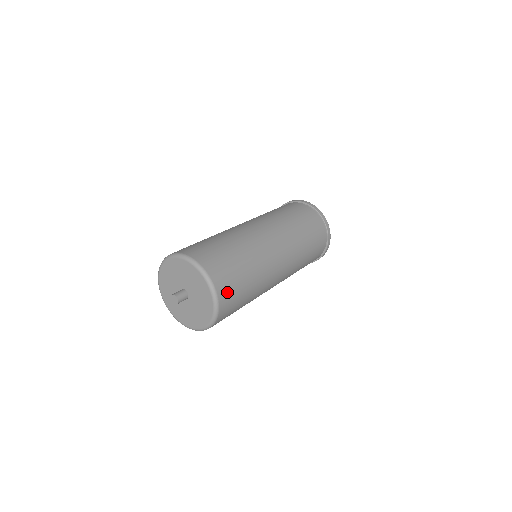
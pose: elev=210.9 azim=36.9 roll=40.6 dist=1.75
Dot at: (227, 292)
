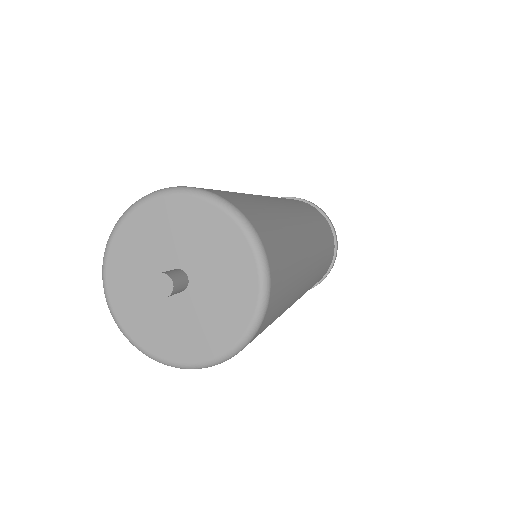
Dot at: (276, 297)
